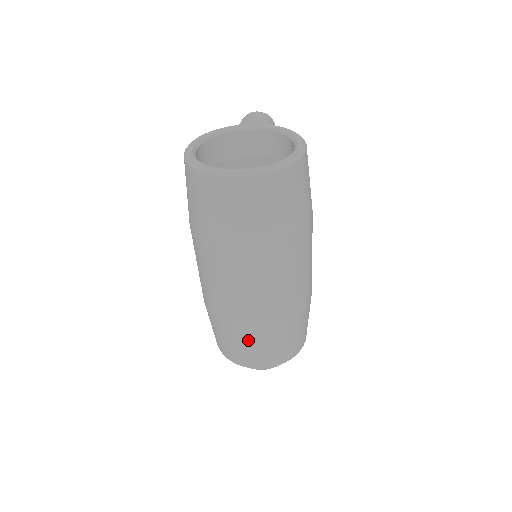
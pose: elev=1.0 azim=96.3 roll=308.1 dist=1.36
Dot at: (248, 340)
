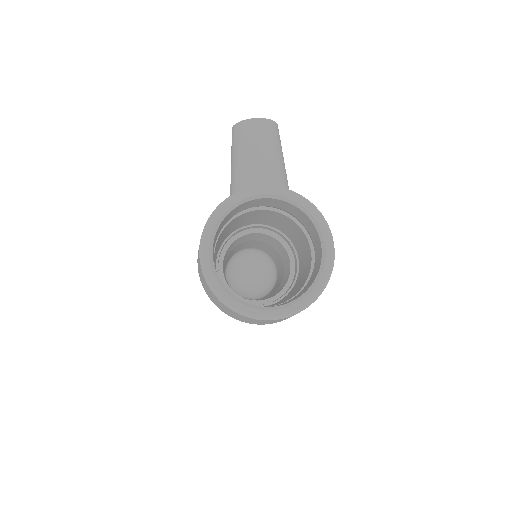
Dot at: occluded
